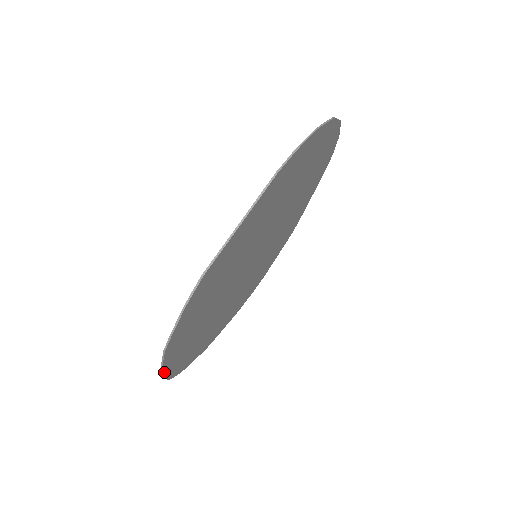
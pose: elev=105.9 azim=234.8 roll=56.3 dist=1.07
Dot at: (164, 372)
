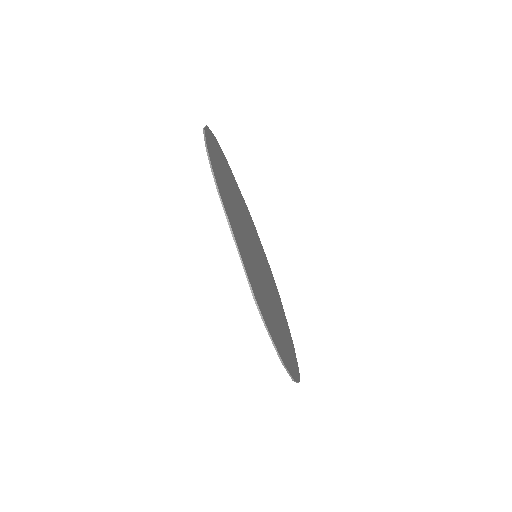
Dot at: (294, 378)
